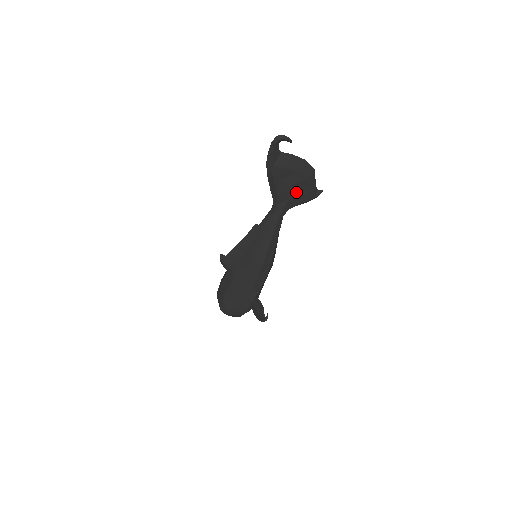
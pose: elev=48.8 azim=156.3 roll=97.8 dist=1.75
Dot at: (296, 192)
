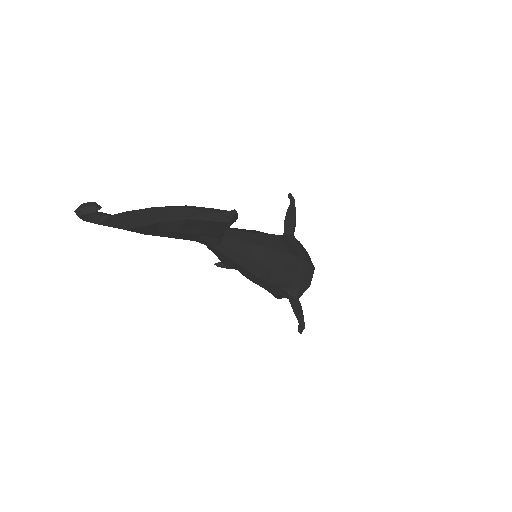
Dot at: (196, 230)
